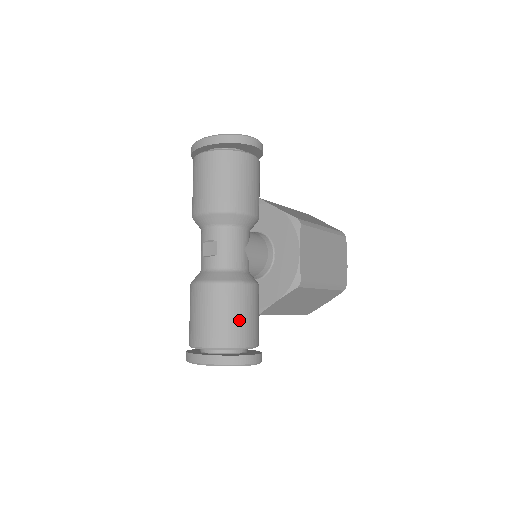
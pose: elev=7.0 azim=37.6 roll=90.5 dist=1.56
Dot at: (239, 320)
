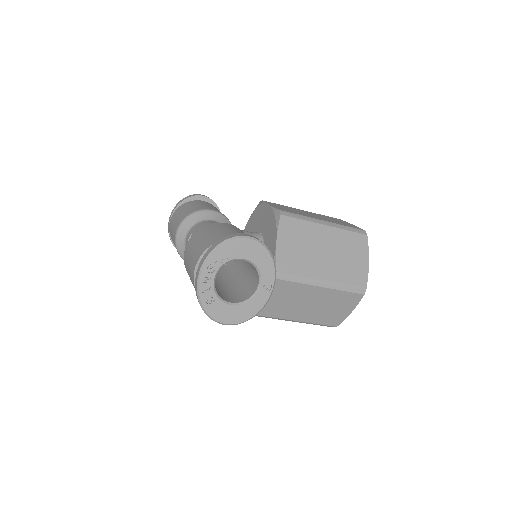
Dot at: (220, 232)
